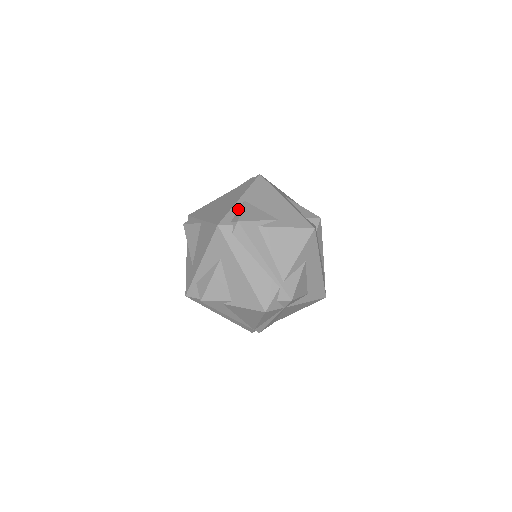
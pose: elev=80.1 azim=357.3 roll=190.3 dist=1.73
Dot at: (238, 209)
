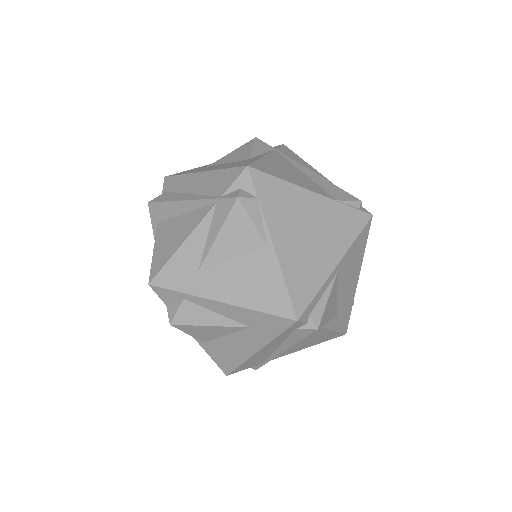
Dot at: (326, 289)
